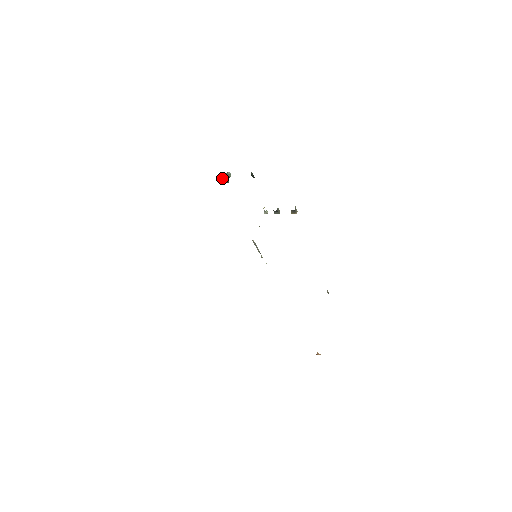
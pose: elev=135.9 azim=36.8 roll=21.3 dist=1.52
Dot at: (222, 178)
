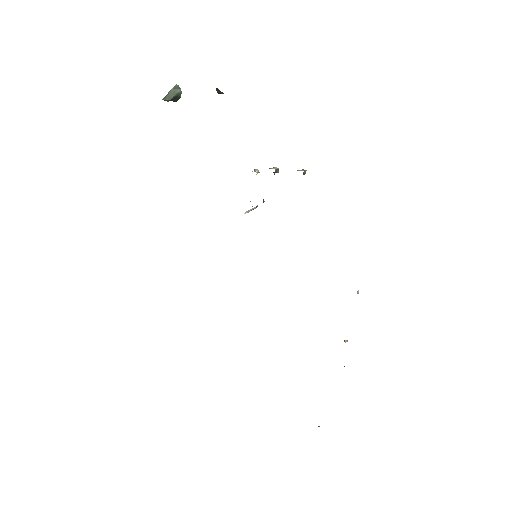
Dot at: (168, 101)
